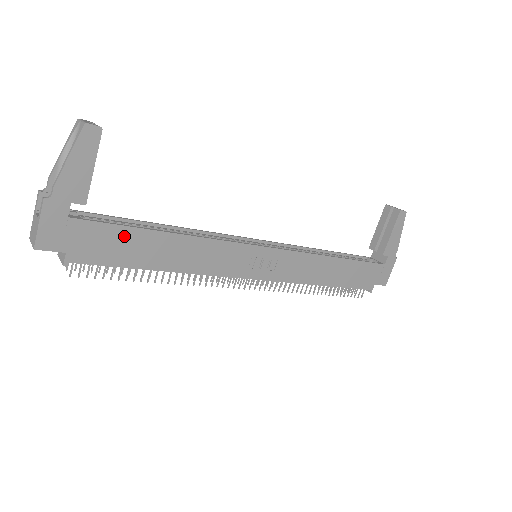
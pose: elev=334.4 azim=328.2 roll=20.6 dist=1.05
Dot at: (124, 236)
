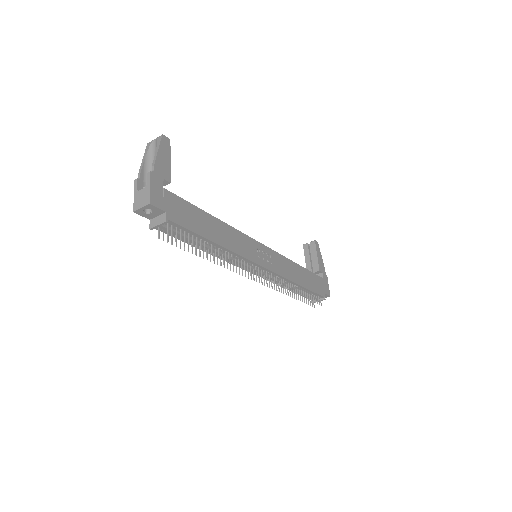
Dot at: (192, 211)
